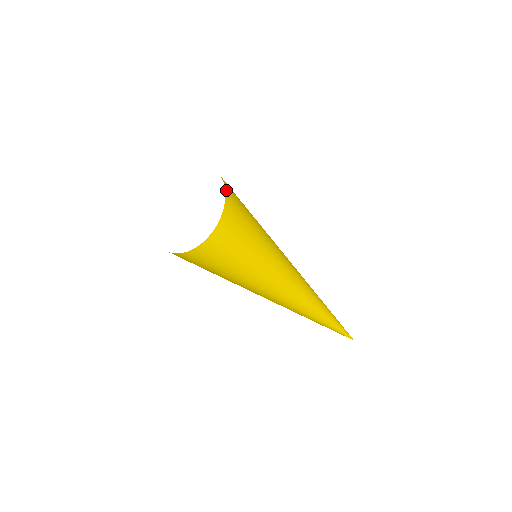
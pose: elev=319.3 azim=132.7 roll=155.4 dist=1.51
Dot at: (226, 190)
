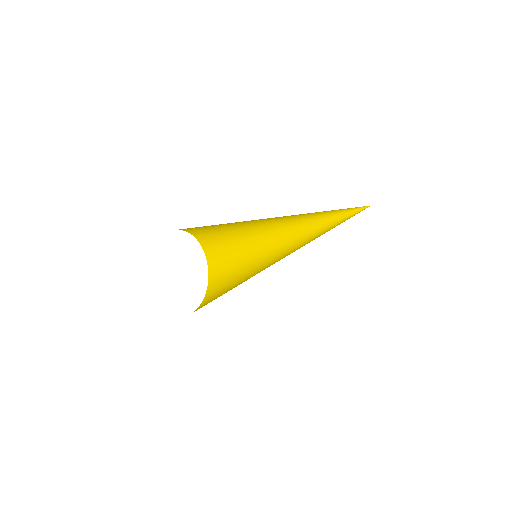
Dot at: (206, 296)
